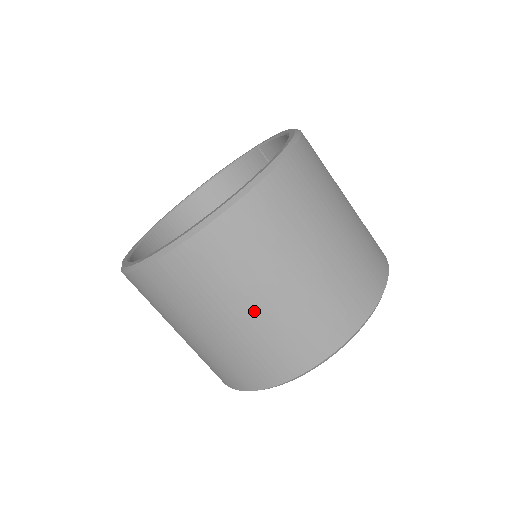
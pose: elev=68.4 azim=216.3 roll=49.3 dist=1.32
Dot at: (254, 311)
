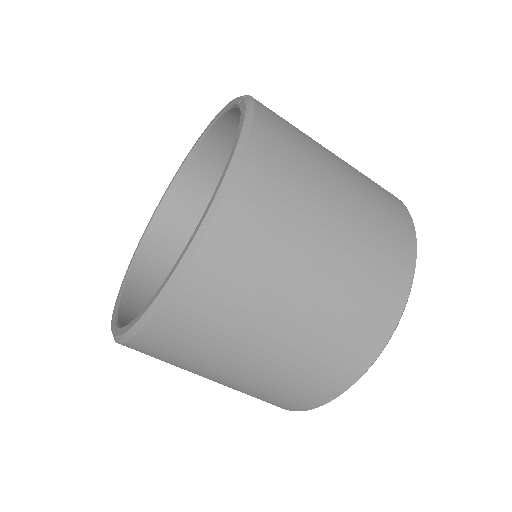
Dot at: occluded
